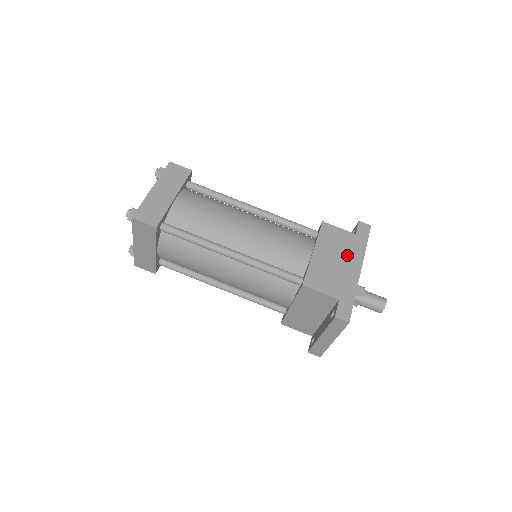
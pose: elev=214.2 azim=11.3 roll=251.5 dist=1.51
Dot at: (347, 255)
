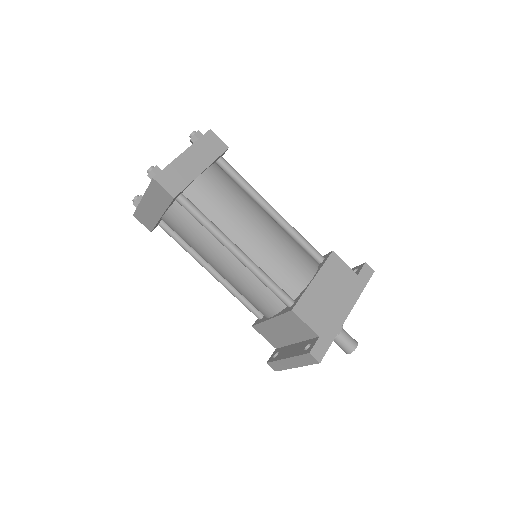
Dot at: (342, 294)
